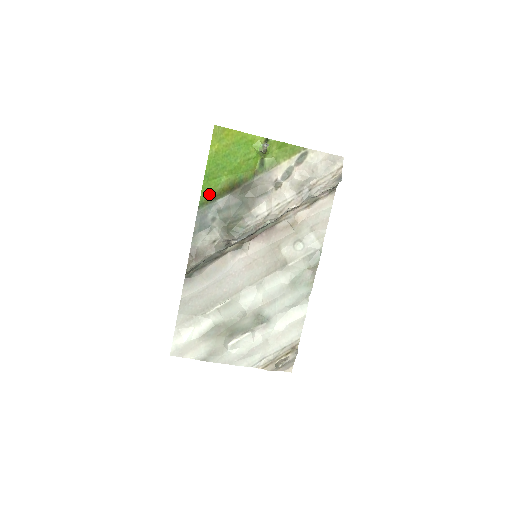
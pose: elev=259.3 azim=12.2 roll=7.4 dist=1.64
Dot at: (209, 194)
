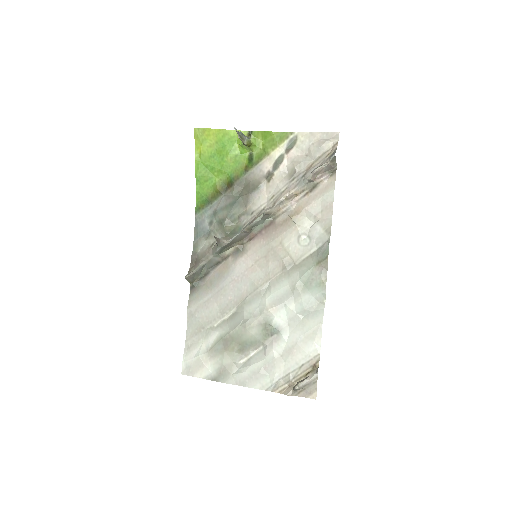
Dot at: (204, 198)
